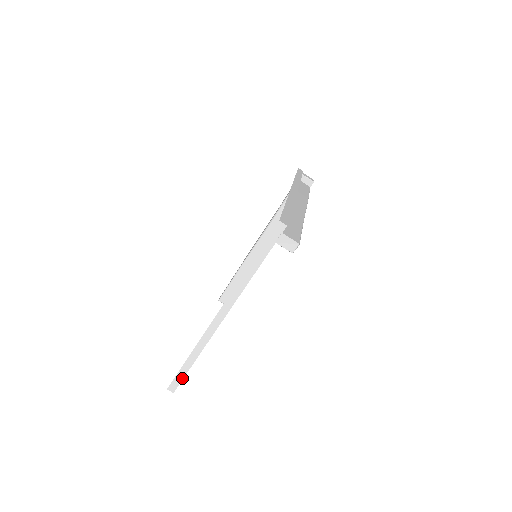
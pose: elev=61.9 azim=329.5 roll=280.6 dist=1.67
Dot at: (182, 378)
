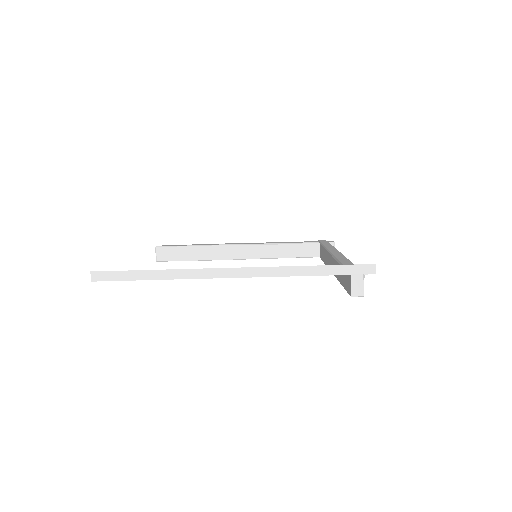
Dot at: (120, 279)
